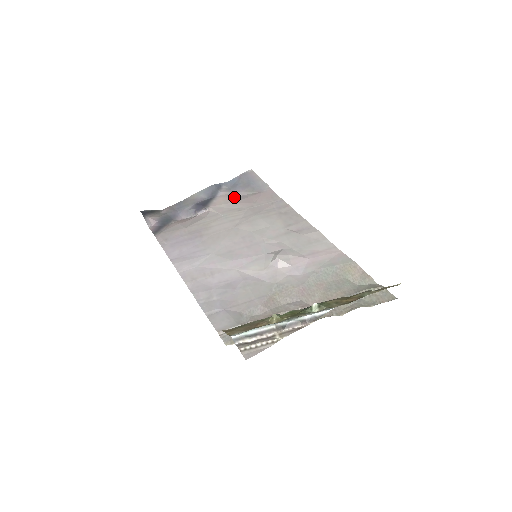
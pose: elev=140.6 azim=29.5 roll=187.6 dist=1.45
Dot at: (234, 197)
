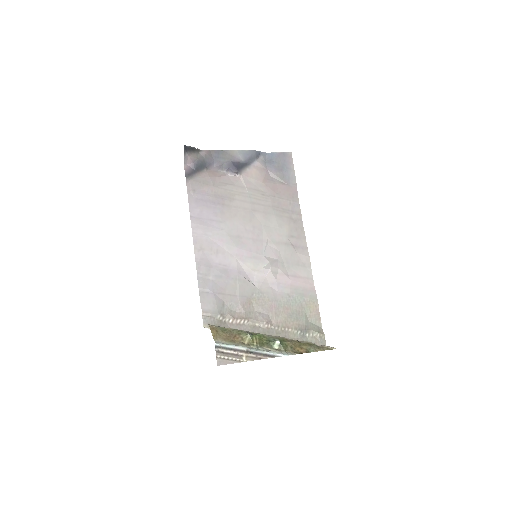
Dot at: (265, 176)
